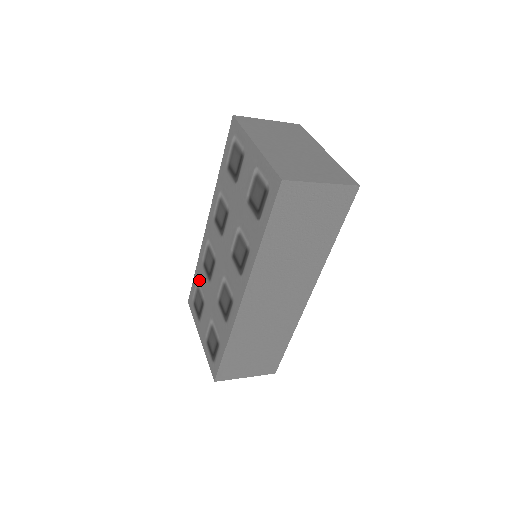
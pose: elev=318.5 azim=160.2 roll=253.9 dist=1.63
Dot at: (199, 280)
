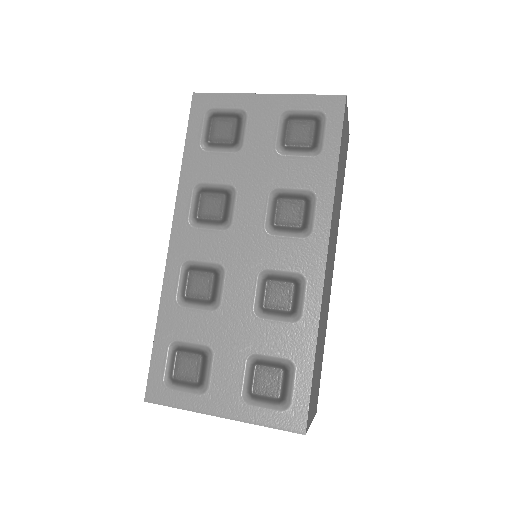
Dot at: (177, 334)
